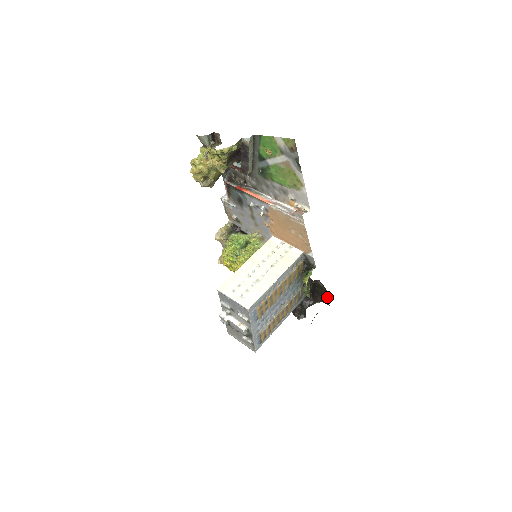
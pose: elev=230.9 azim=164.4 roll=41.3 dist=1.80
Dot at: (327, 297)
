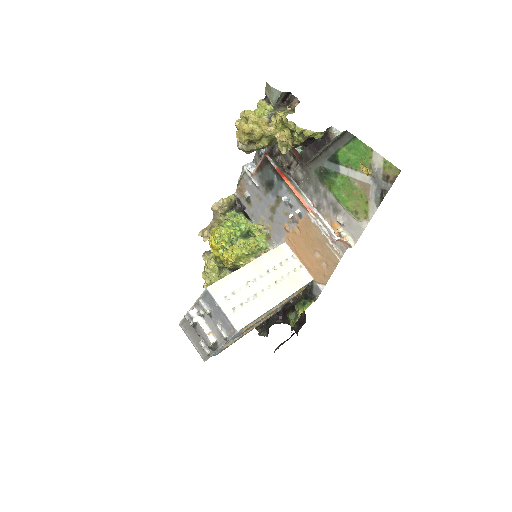
Dot at: (301, 325)
